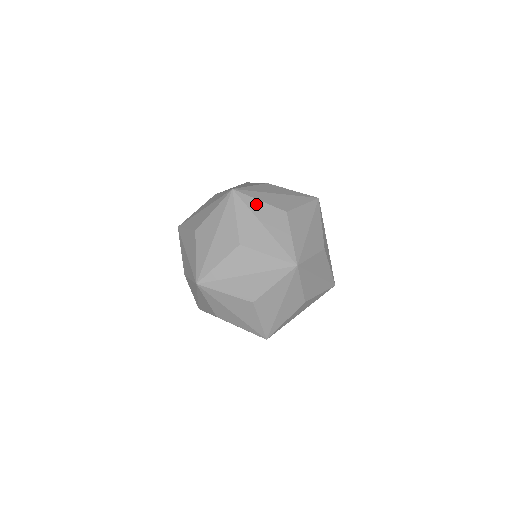
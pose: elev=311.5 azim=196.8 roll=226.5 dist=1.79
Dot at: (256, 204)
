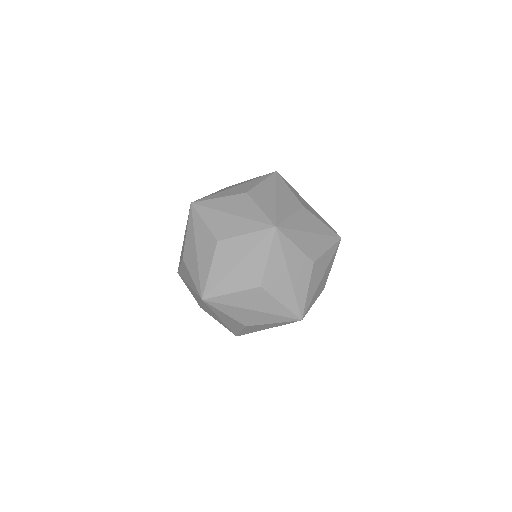
Dot at: (284, 187)
